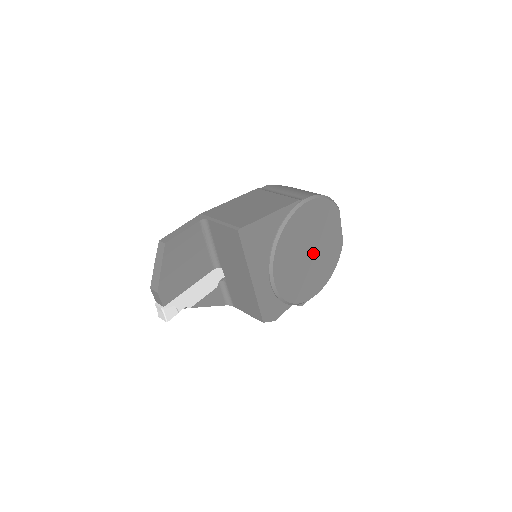
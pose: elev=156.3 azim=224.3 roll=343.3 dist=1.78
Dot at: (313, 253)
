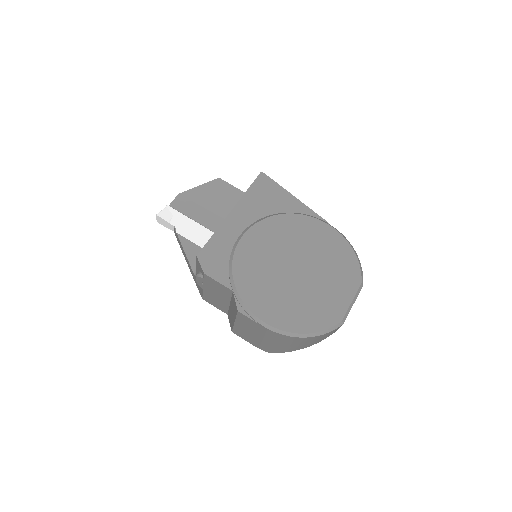
Dot at: (299, 275)
